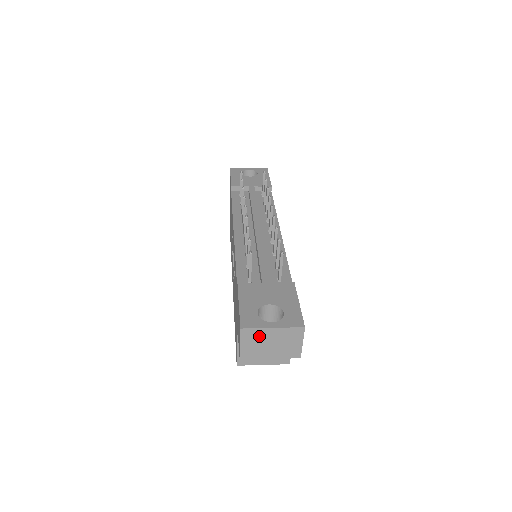
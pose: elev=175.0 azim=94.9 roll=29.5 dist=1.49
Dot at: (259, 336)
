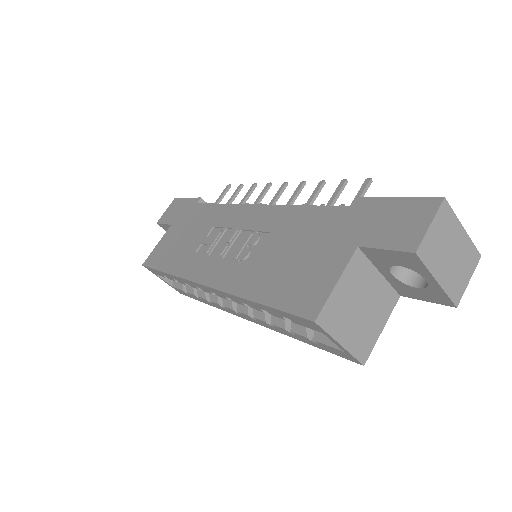
Dot at: (449, 229)
